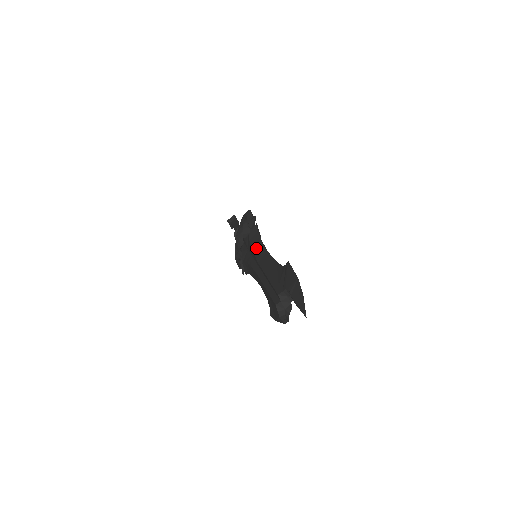
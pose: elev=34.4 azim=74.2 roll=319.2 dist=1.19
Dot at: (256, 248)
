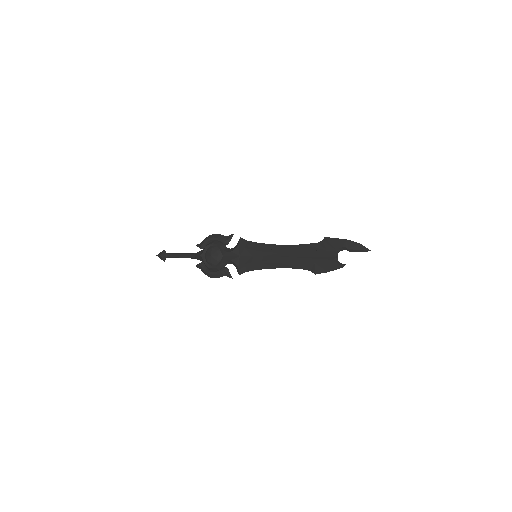
Dot at: (262, 248)
